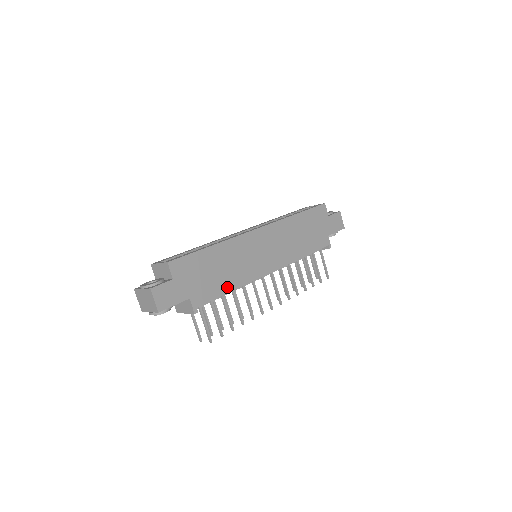
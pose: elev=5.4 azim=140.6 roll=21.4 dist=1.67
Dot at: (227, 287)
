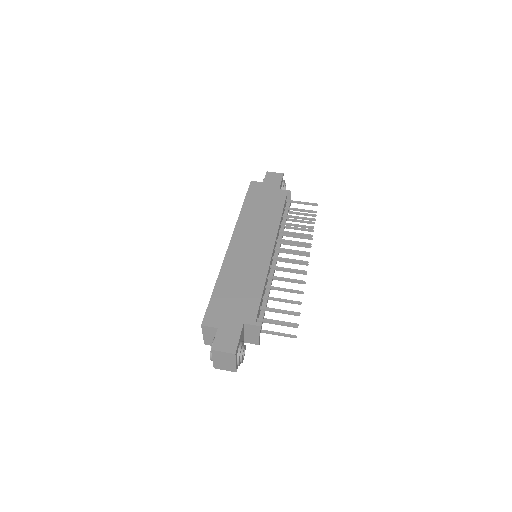
Dot at: (258, 289)
